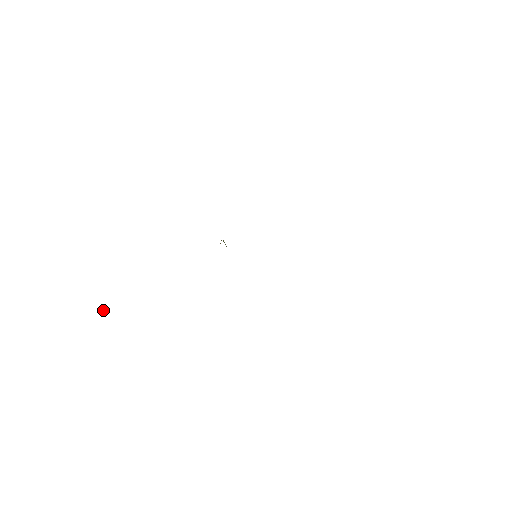
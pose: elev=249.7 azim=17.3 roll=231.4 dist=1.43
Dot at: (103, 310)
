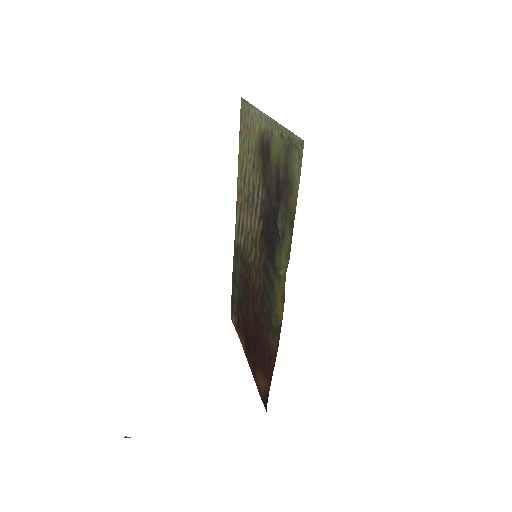
Dot at: occluded
